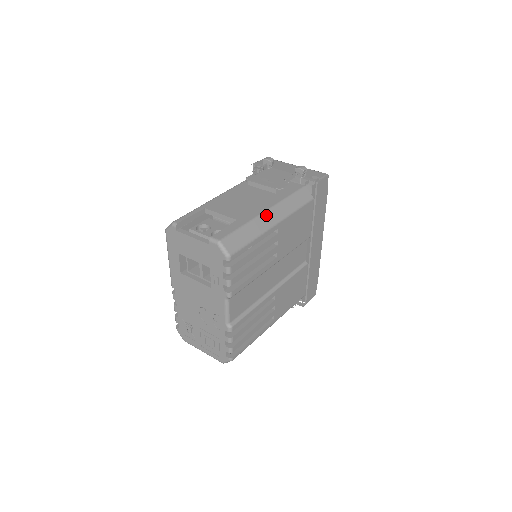
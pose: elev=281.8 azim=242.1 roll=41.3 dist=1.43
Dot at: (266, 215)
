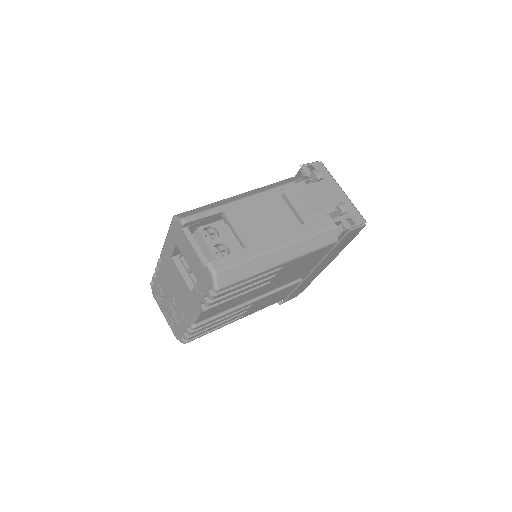
Dot at: (278, 252)
